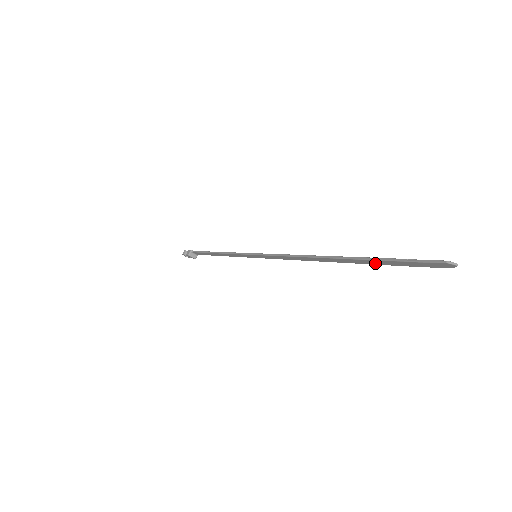
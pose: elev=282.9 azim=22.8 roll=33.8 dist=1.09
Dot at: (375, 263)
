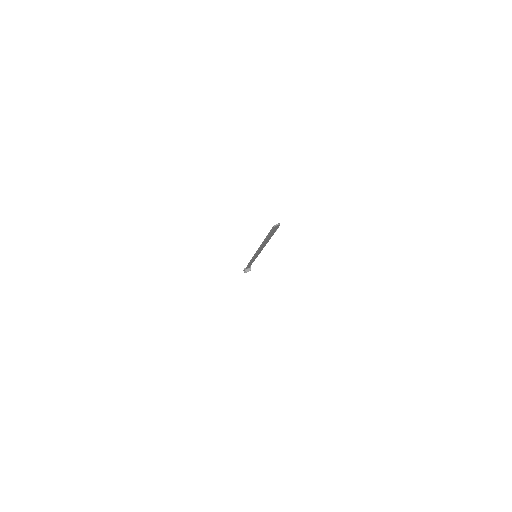
Dot at: (271, 236)
